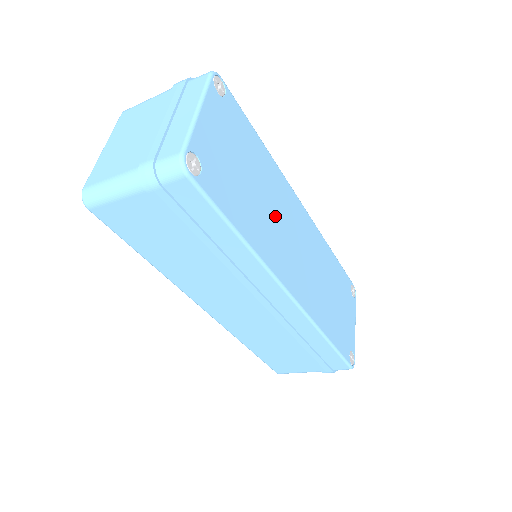
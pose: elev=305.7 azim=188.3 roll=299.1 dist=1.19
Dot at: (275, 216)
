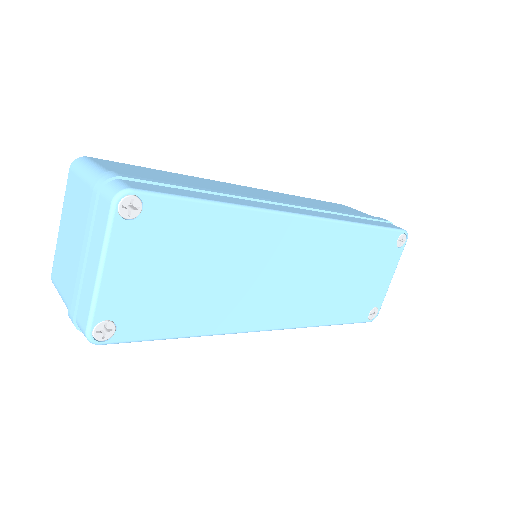
Dot at: (244, 275)
